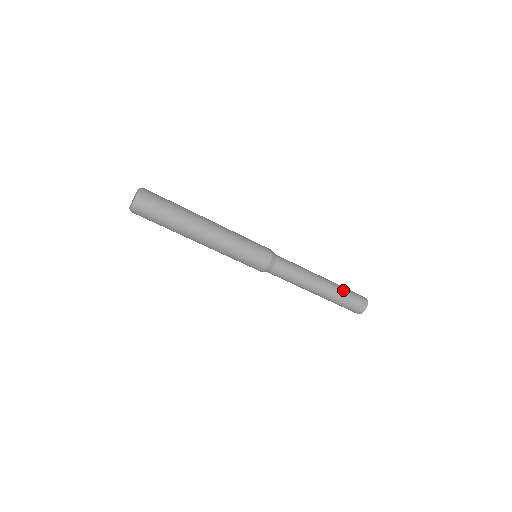
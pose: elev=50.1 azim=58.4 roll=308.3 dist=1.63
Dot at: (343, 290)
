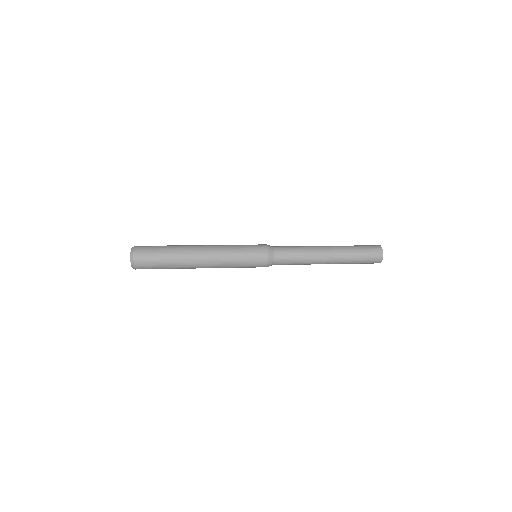
Dot at: (350, 263)
